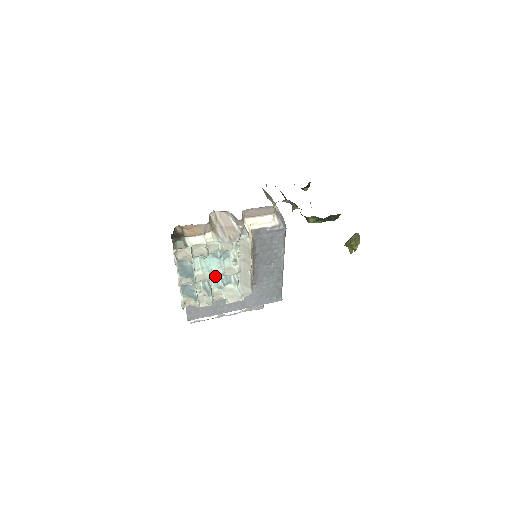
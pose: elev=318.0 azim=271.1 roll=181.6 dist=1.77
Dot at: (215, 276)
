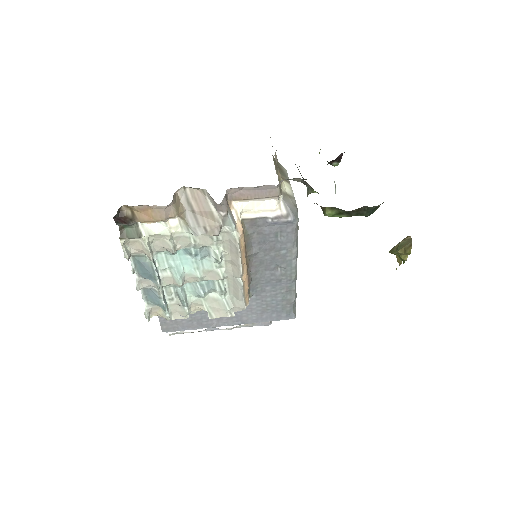
Dot at: (190, 280)
